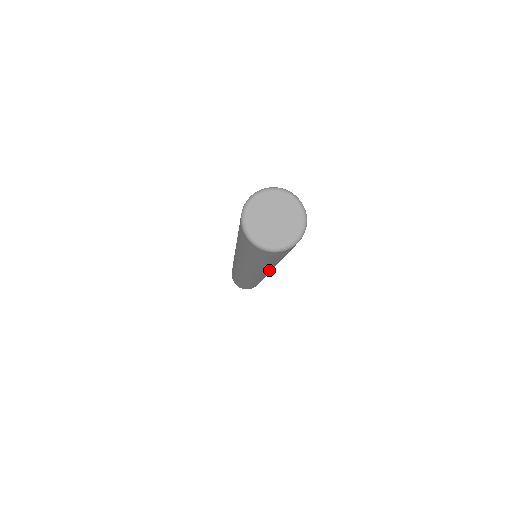
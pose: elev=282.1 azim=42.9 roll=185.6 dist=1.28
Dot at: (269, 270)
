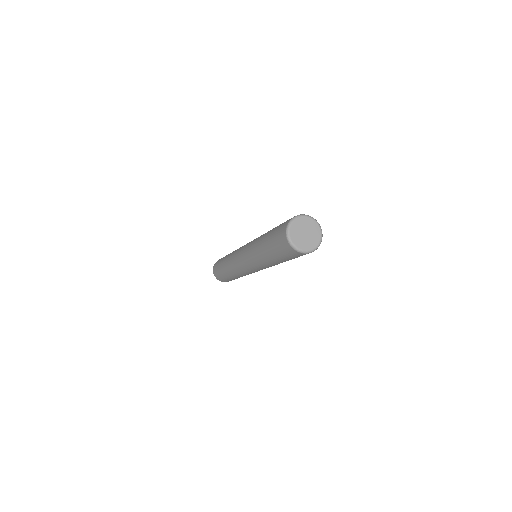
Dot at: occluded
